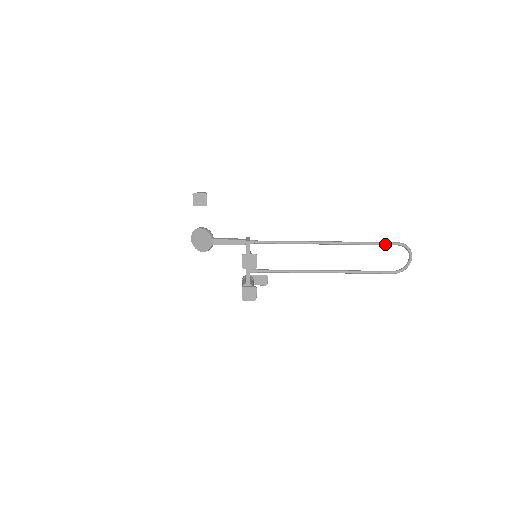
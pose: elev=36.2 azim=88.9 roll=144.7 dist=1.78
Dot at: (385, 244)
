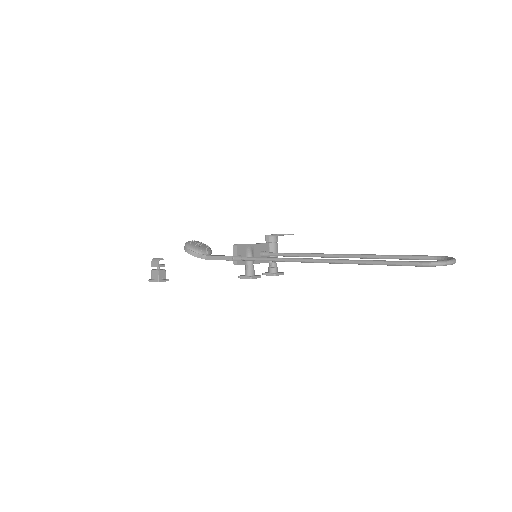
Dot at: occluded
